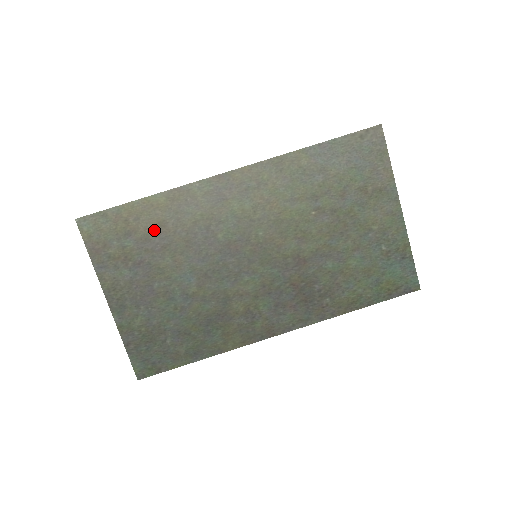
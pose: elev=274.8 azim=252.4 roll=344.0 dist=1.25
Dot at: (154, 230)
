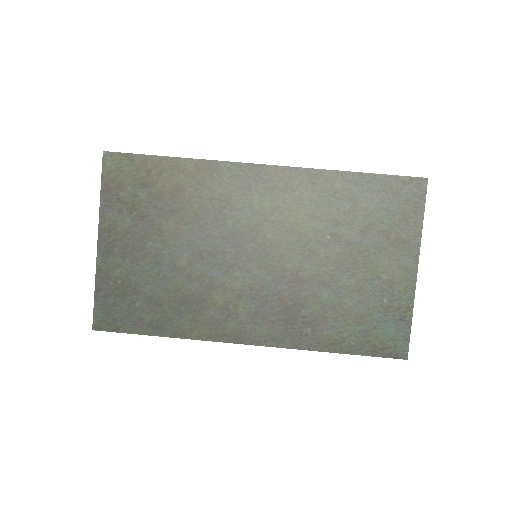
Dot at: (170, 191)
